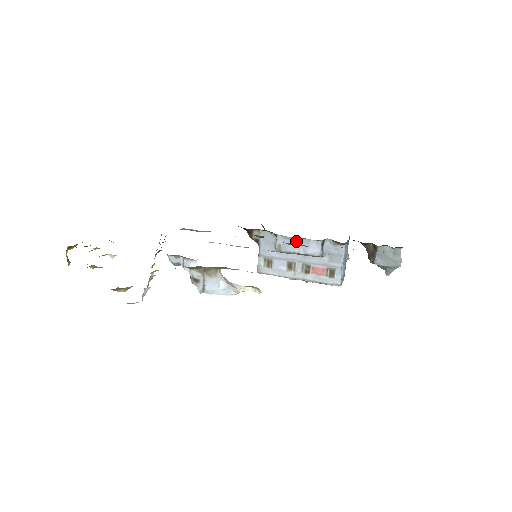
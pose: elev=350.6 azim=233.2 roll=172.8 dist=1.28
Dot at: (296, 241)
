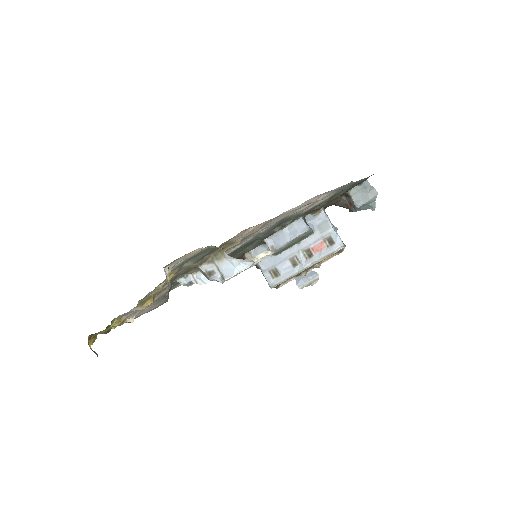
Dot at: (282, 233)
